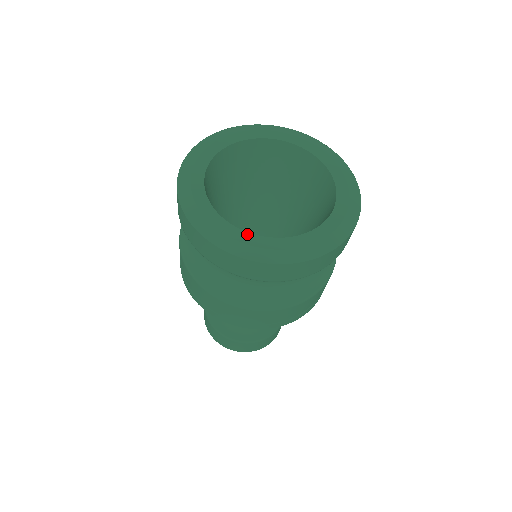
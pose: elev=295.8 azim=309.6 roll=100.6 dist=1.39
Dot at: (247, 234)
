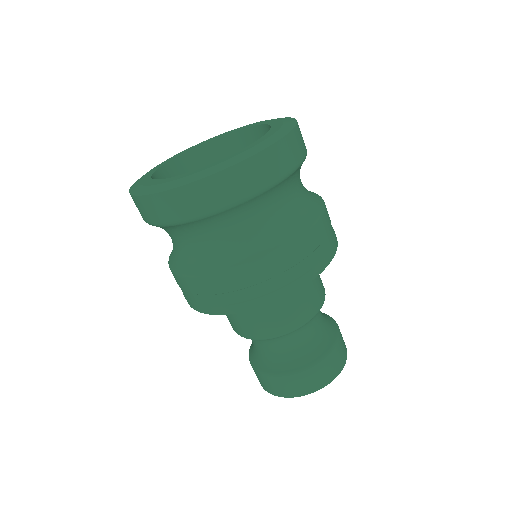
Dot at: (166, 179)
